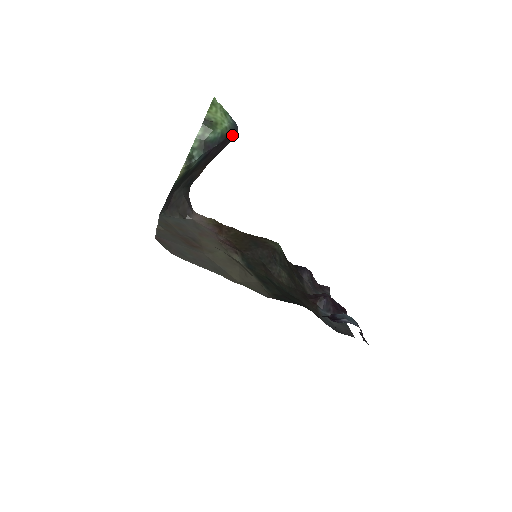
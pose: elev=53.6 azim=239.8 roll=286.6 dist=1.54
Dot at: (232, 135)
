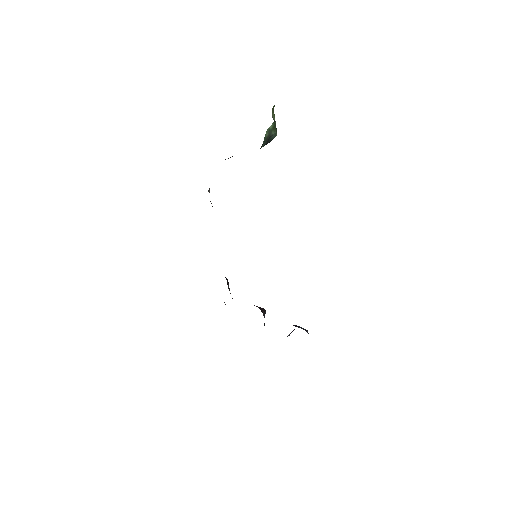
Dot at: occluded
